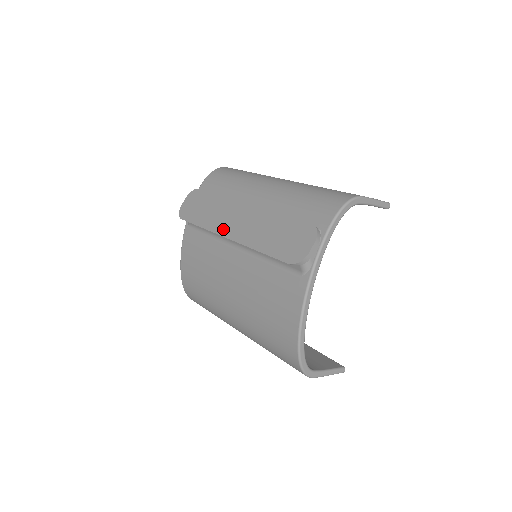
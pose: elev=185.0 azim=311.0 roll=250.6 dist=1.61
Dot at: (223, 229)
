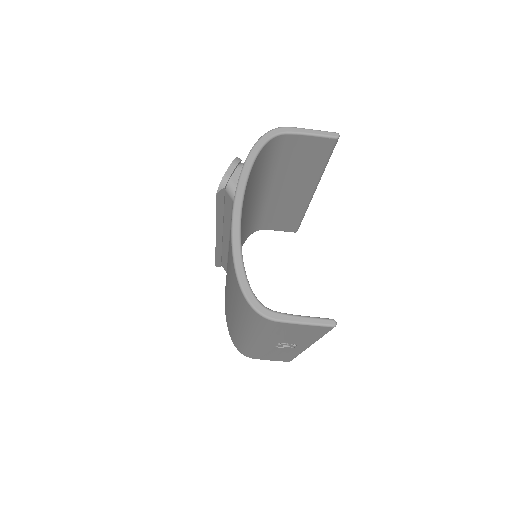
Dot at: occluded
